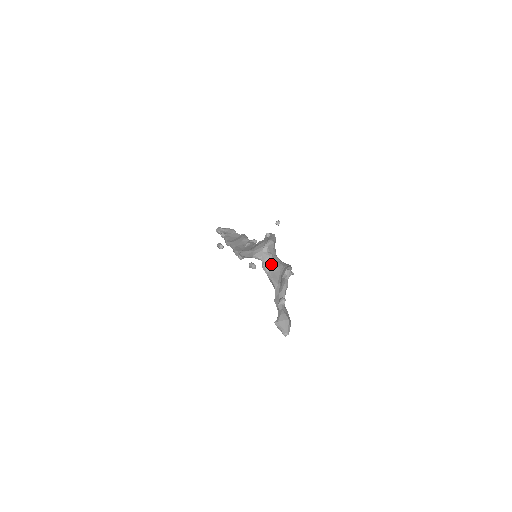
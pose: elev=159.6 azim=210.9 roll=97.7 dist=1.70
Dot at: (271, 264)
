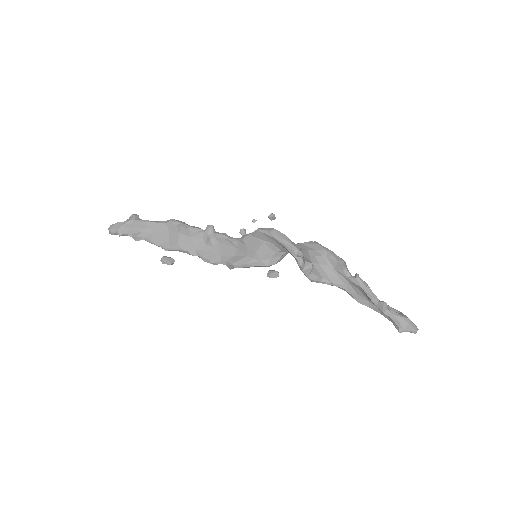
Dot at: (315, 270)
